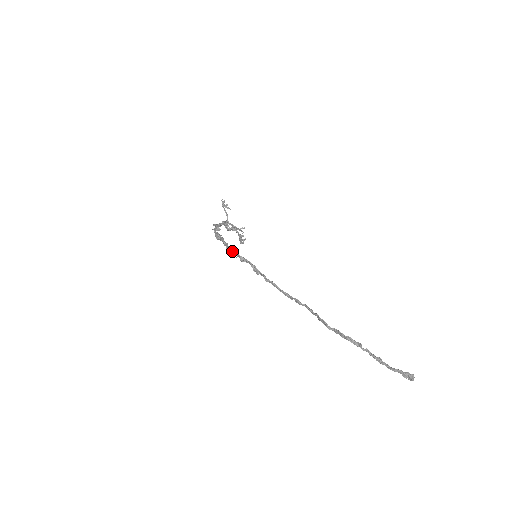
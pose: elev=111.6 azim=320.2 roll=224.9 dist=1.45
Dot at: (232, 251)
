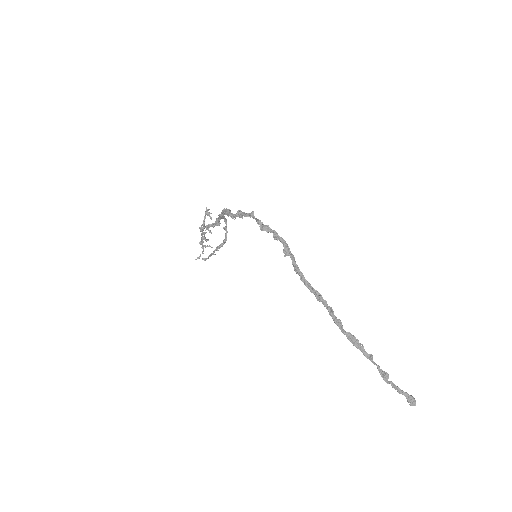
Dot at: occluded
